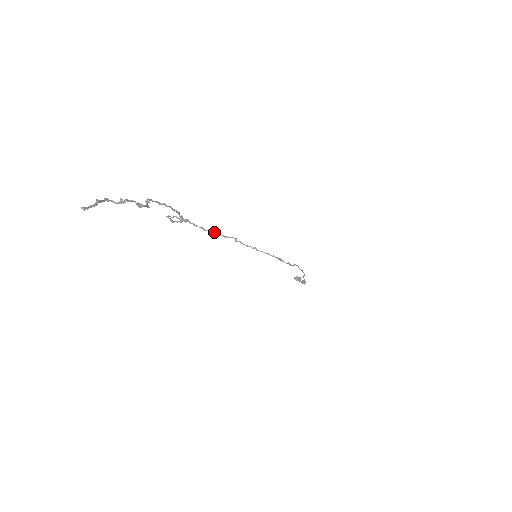
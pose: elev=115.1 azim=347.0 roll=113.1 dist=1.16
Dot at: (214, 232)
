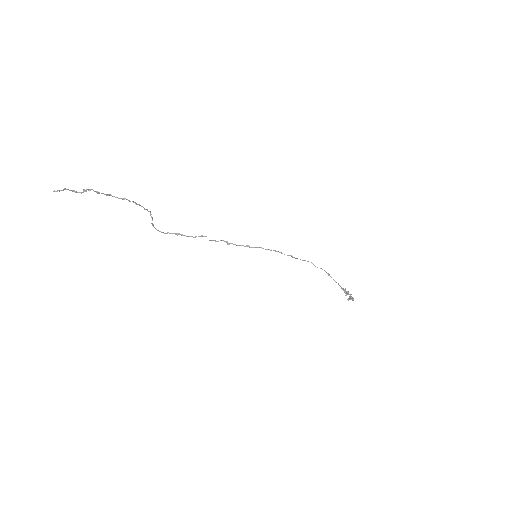
Dot at: (201, 236)
